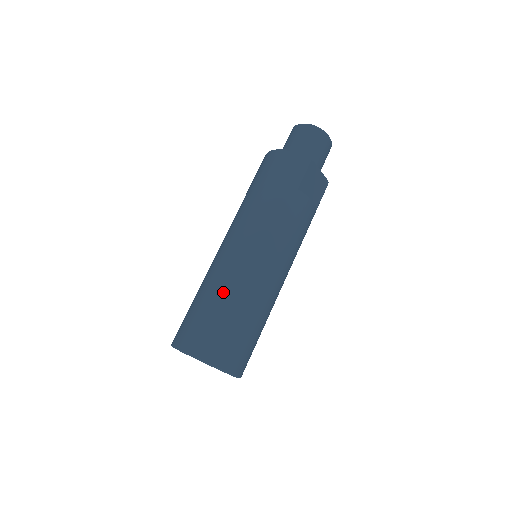
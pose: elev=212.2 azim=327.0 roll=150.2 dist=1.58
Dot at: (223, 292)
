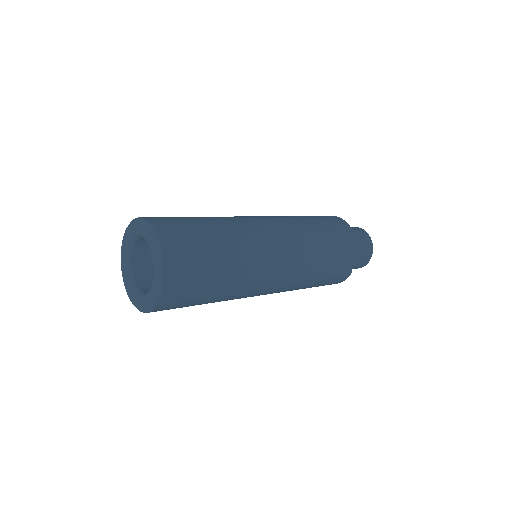
Dot at: (221, 223)
